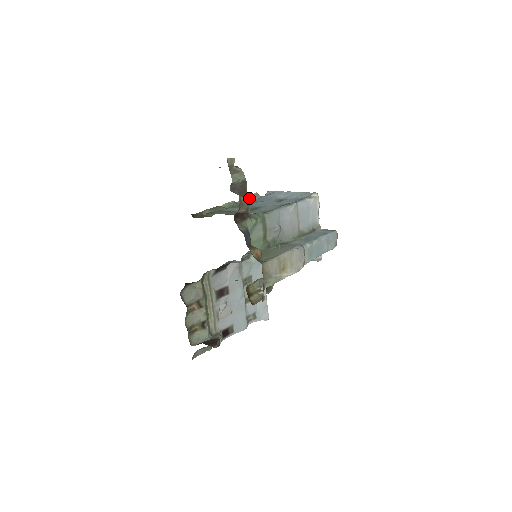
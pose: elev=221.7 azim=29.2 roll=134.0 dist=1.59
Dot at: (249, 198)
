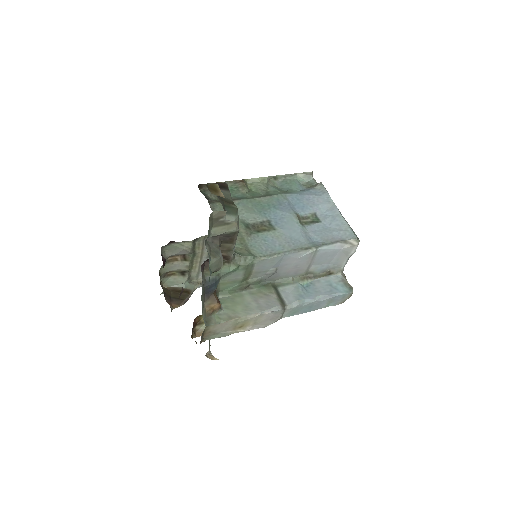
Dot at: (297, 176)
